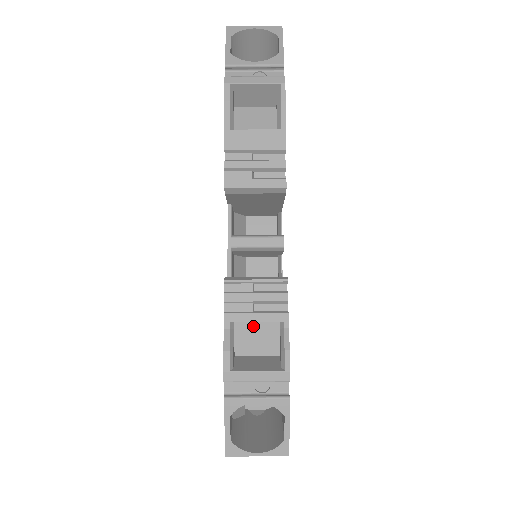
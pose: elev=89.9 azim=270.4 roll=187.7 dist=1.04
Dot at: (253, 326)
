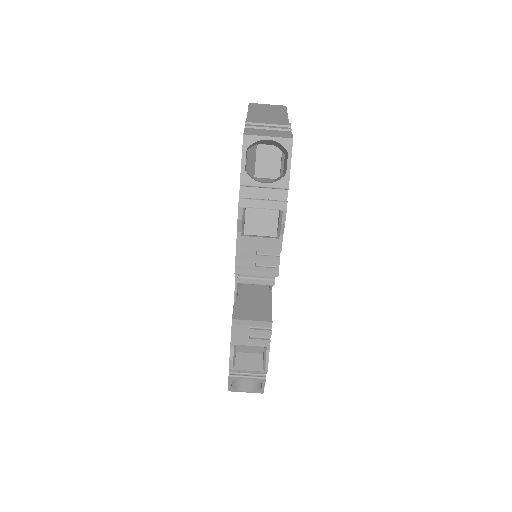
Dot at: occluded
